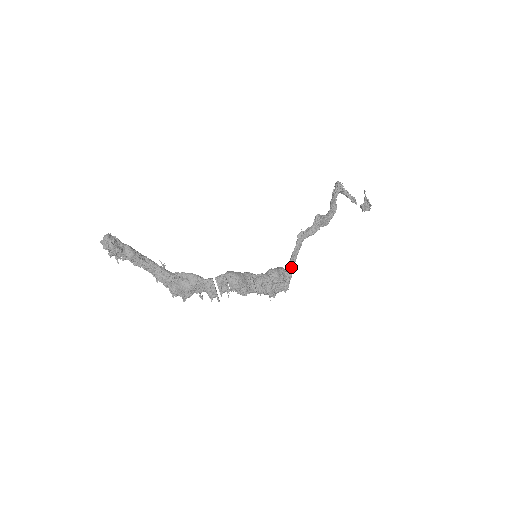
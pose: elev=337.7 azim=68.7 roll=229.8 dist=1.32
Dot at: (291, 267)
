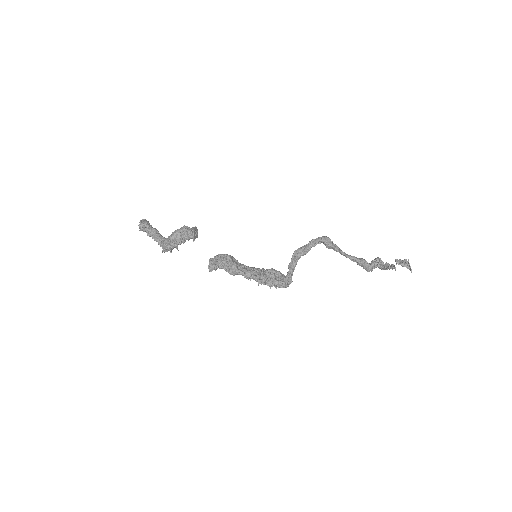
Dot at: (290, 267)
